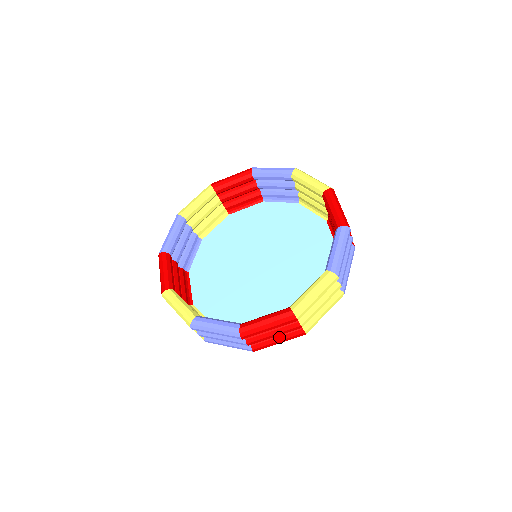
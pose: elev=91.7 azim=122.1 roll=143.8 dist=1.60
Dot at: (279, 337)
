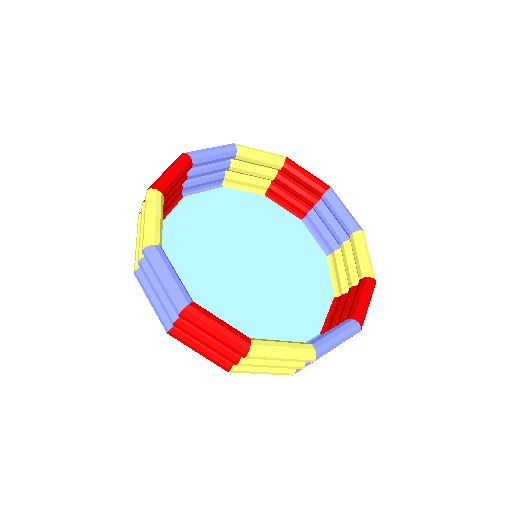
Dot at: (205, 348)
